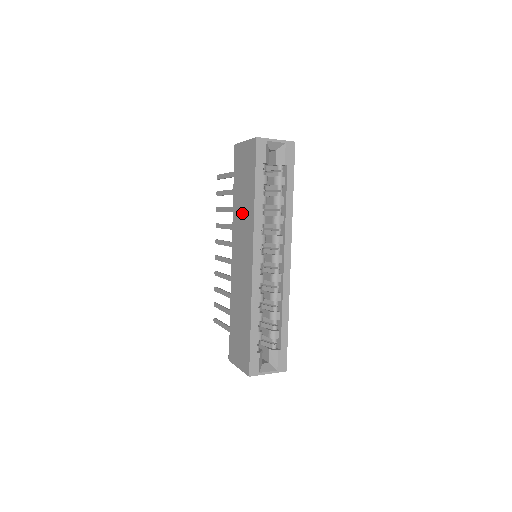
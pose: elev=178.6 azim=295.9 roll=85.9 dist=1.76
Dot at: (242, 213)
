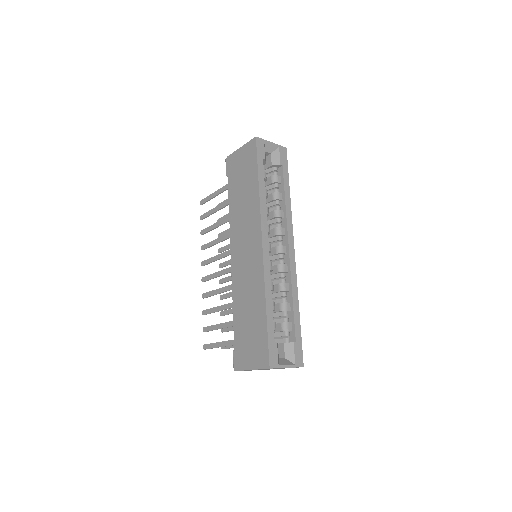
Dot at: (243, 210)
